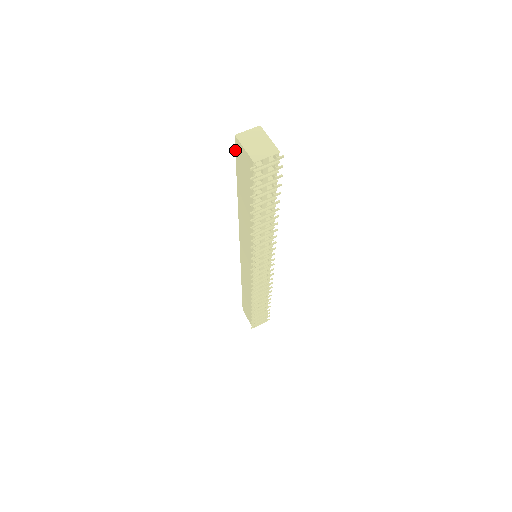
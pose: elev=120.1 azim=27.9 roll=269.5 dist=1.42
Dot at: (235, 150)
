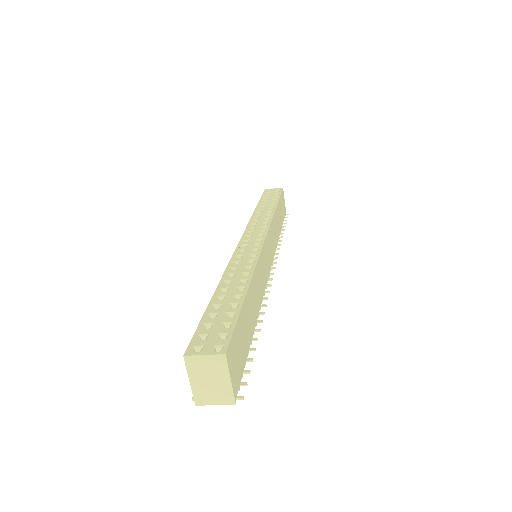
Dot at: (192, 338)
